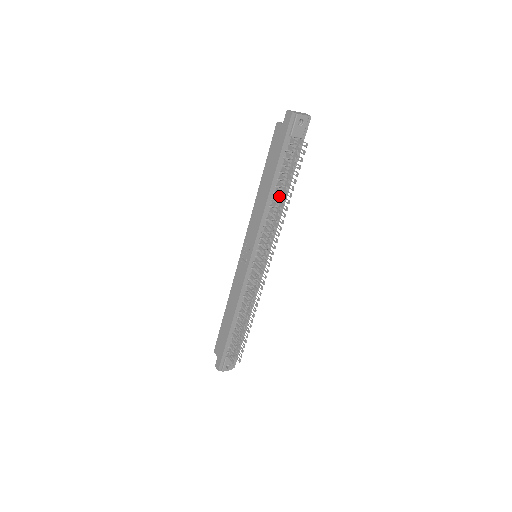
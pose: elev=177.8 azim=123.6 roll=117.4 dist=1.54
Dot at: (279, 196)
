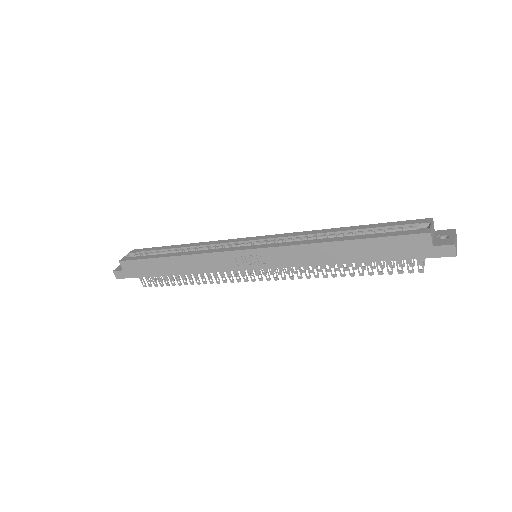
Dot at: occluded
